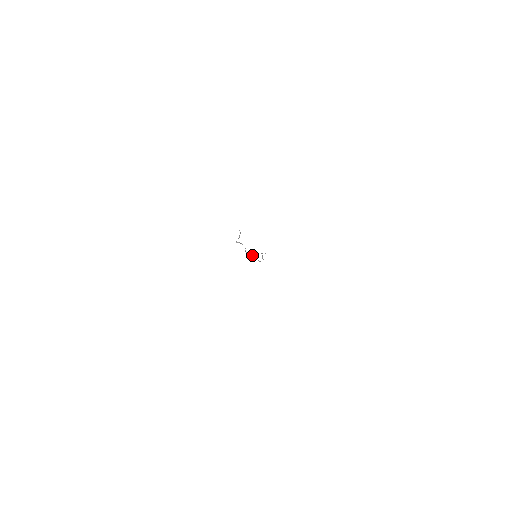
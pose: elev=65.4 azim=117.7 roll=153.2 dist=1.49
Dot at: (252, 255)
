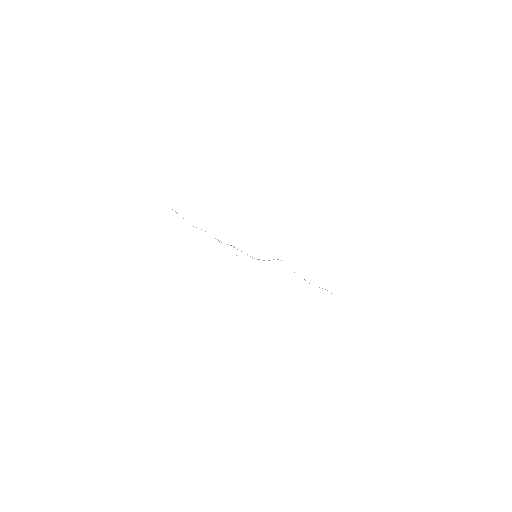
Dot at: occluded
